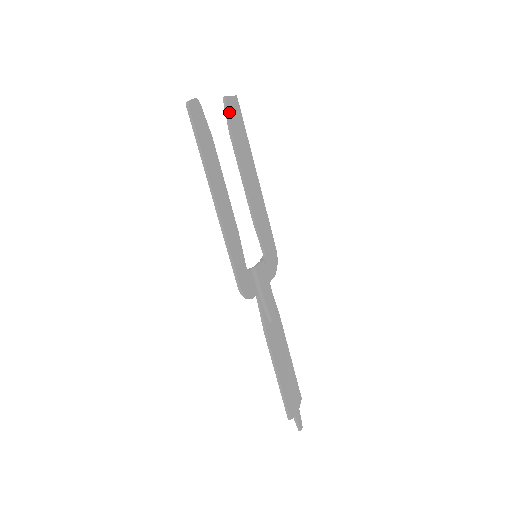
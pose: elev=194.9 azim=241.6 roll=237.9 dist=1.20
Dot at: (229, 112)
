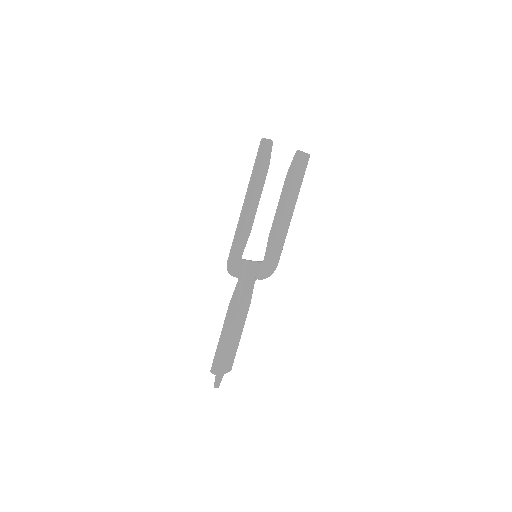
Dot at: (295, 161)
